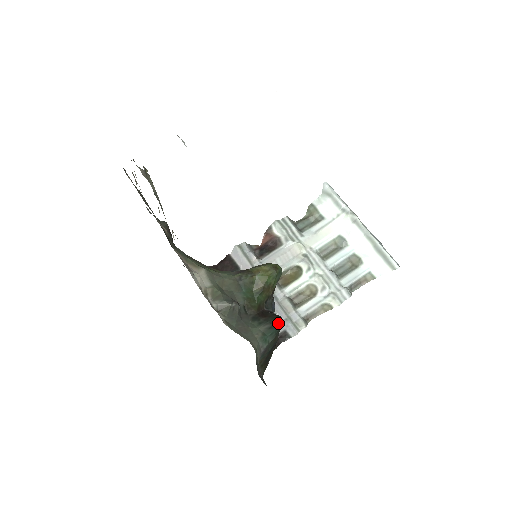
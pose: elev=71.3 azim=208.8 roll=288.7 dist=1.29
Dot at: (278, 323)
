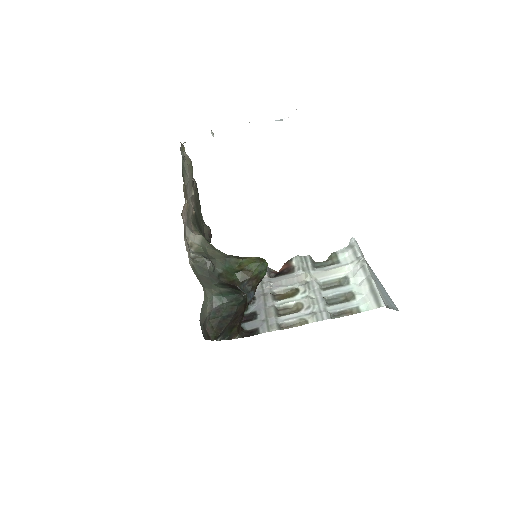
Dot at: (239, 293)
